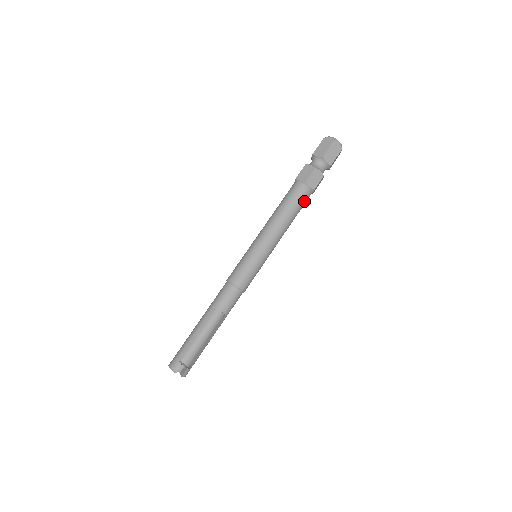
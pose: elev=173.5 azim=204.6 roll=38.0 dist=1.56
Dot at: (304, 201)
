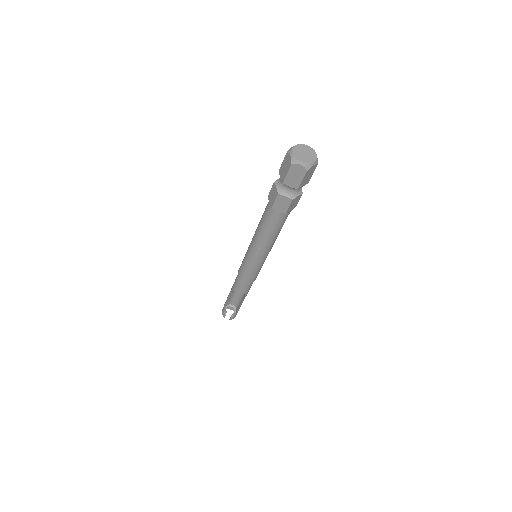
Dot at: (280, 222)
